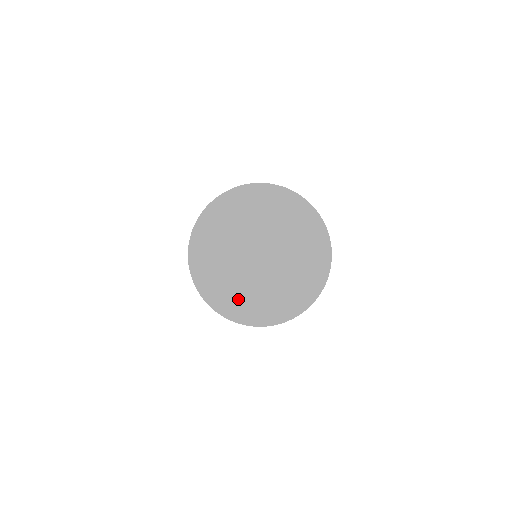
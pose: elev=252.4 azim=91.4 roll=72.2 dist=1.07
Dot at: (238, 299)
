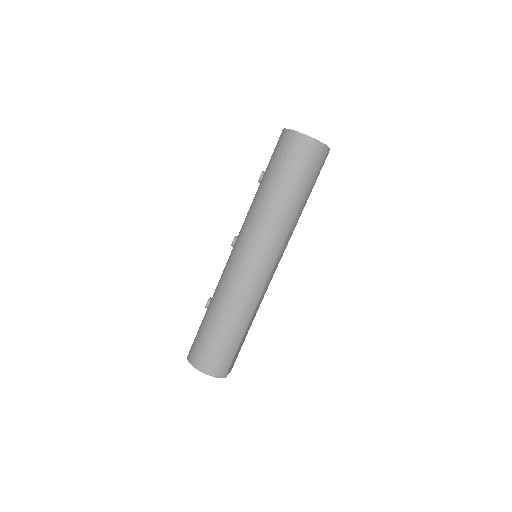
Dot at: occluded
